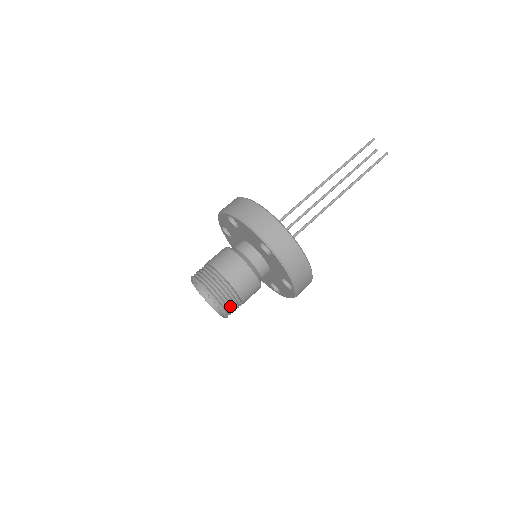
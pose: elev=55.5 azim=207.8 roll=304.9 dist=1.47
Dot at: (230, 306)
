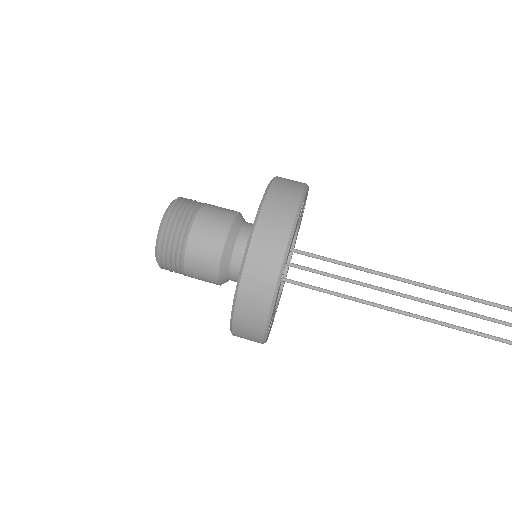
Dot at: (167, 263)
